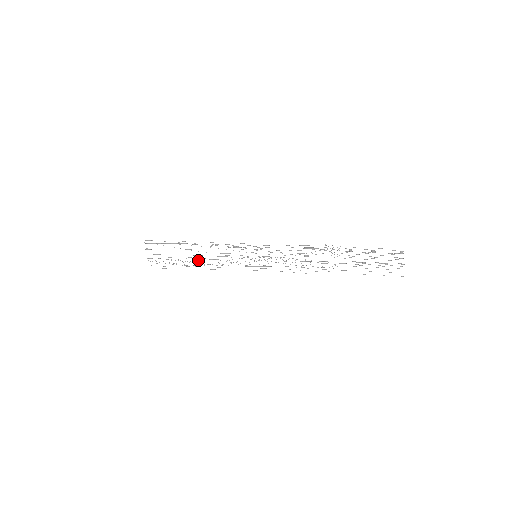
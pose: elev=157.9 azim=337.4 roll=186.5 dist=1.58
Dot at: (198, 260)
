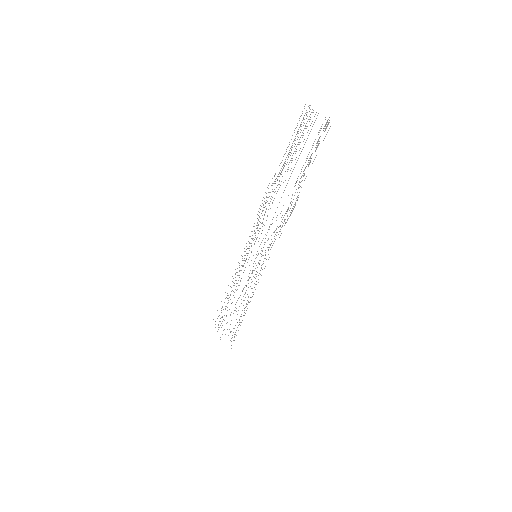
Dot at: occluded
